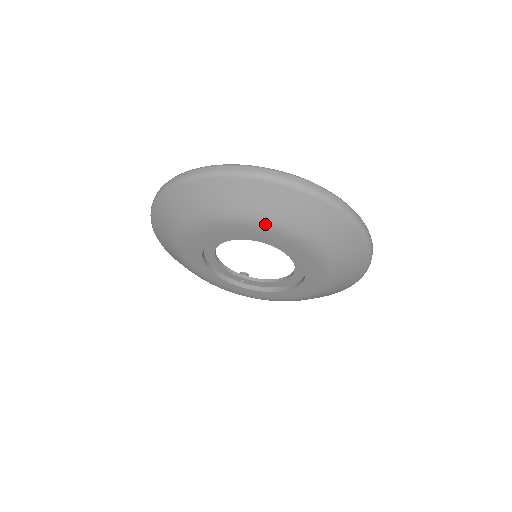
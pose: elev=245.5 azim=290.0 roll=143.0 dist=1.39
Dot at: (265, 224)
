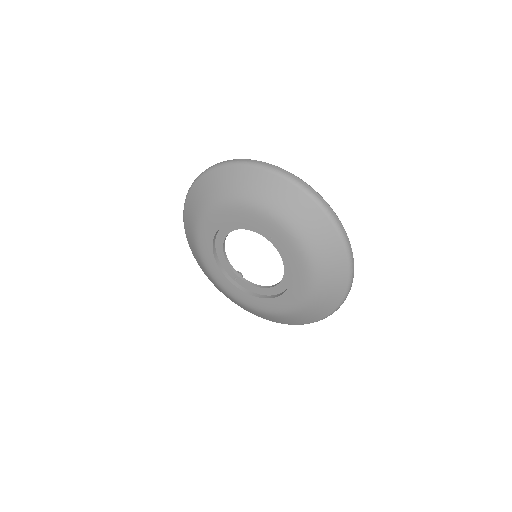
Dot at: (275, 217)
